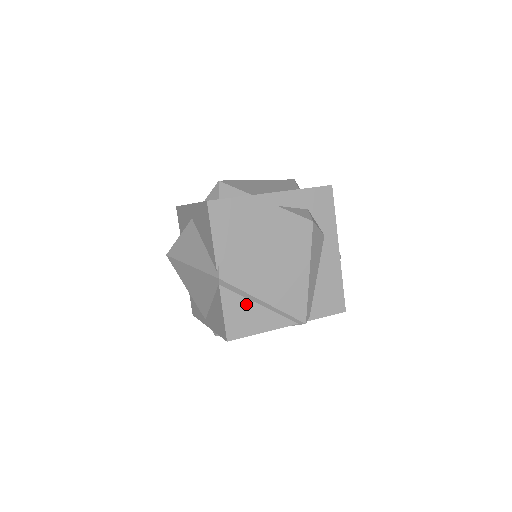
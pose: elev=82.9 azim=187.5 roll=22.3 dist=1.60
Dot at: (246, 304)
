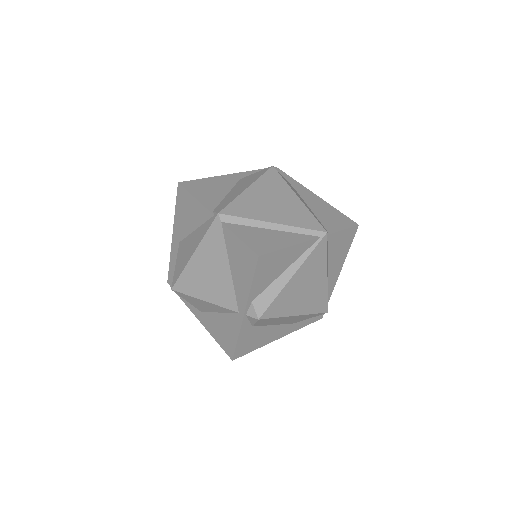
Dot at: (258, 231)
